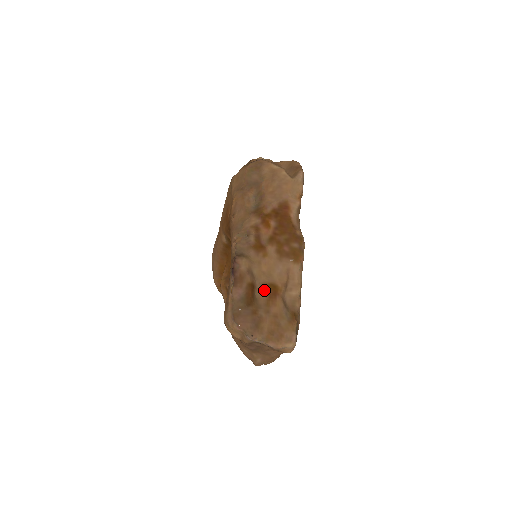
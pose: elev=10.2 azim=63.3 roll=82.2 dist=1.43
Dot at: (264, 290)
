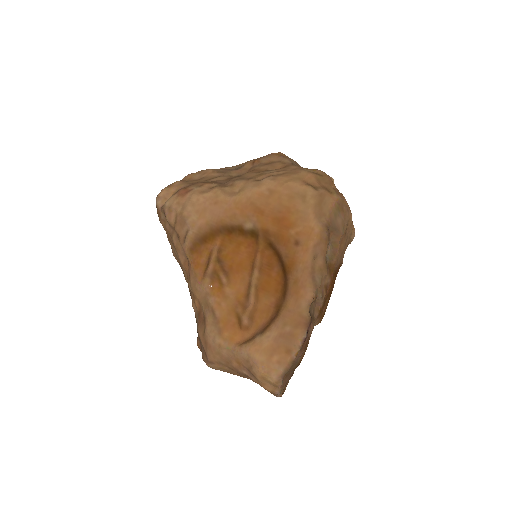
Dot at: occluded
